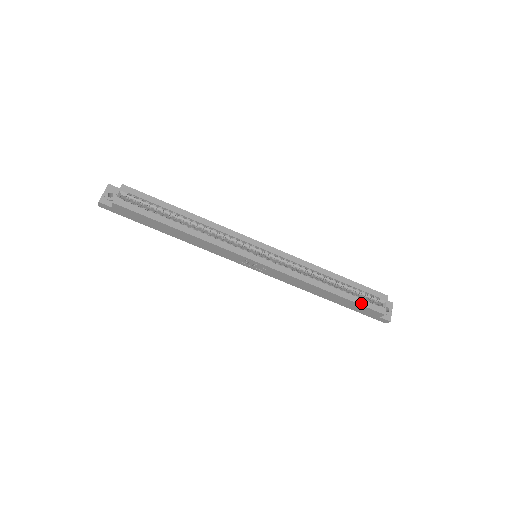
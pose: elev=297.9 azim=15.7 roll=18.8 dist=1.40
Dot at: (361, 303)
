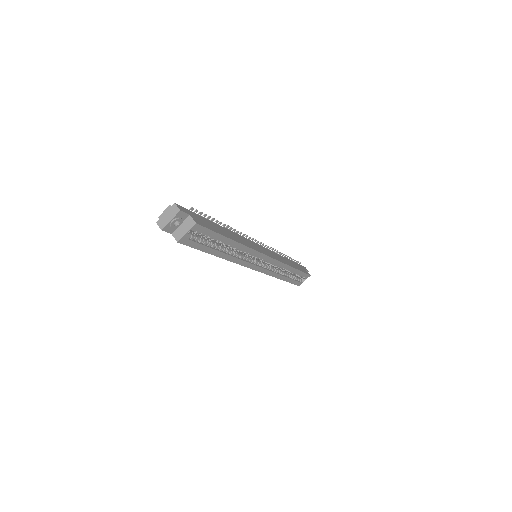
Dot at: (293, 283)
